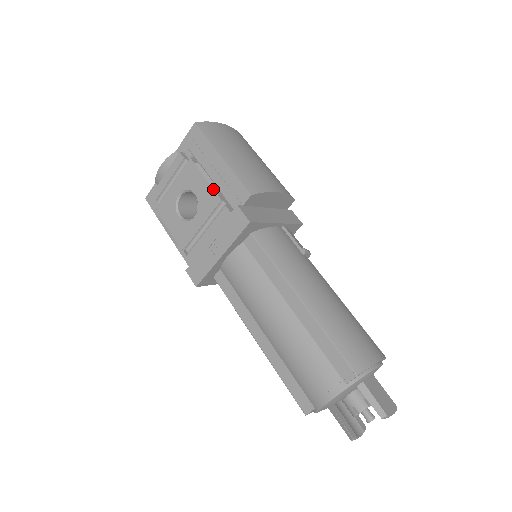
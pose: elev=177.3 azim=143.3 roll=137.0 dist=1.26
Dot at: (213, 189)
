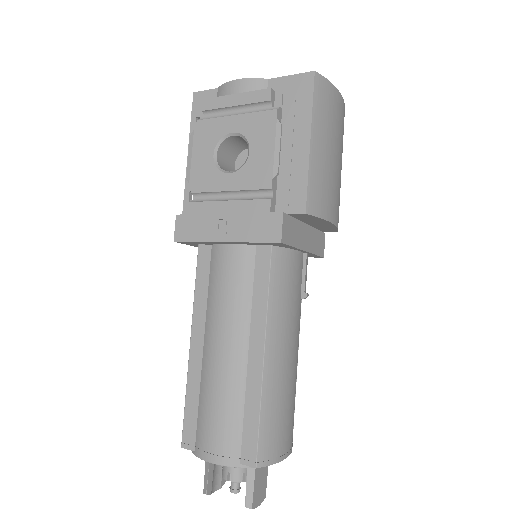
Dot at: (273, 168)
